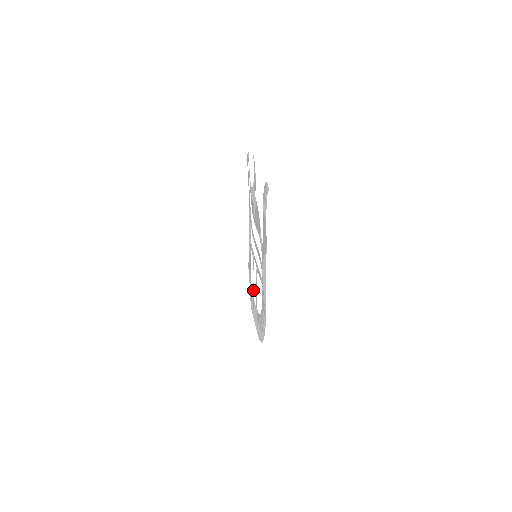
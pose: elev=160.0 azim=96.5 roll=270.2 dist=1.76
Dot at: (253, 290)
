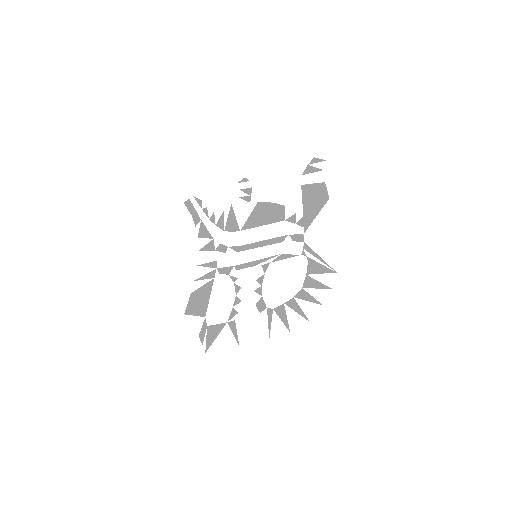
Dot at: (234, 310)
